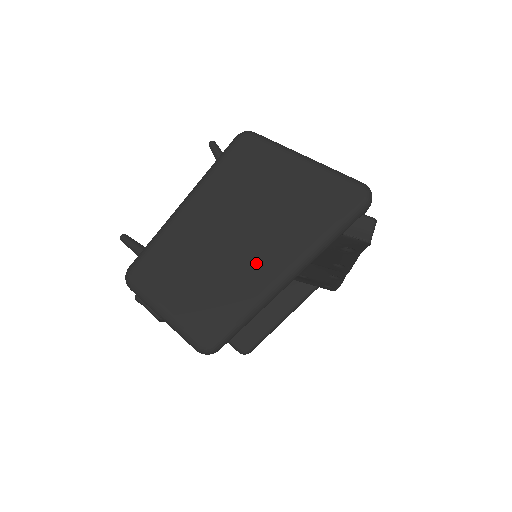
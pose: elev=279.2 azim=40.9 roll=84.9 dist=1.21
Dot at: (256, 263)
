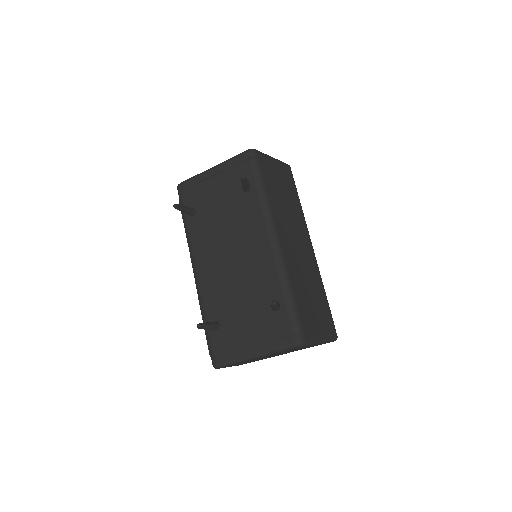
Dot at: occluded
